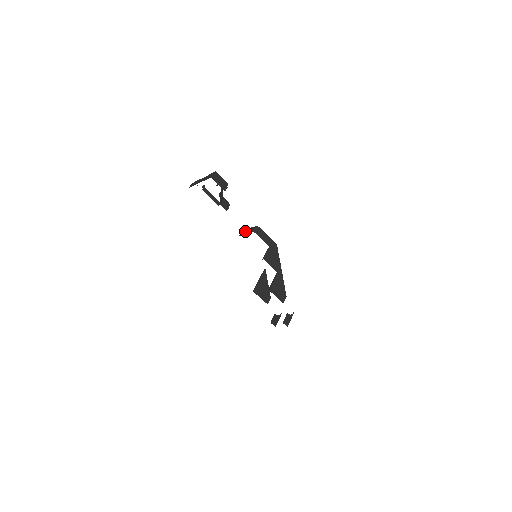
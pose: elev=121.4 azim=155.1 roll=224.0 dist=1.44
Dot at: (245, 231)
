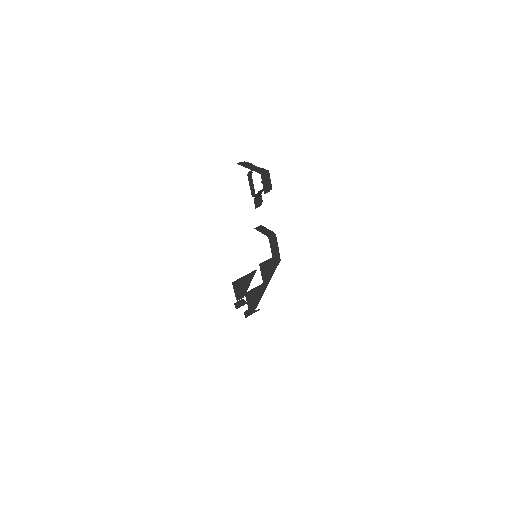
Dot at: (262, 229)
